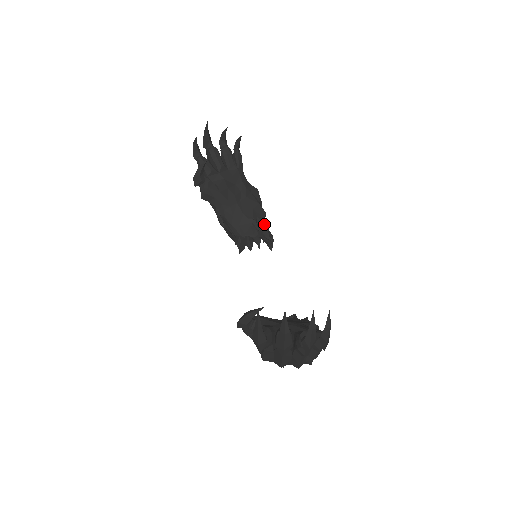
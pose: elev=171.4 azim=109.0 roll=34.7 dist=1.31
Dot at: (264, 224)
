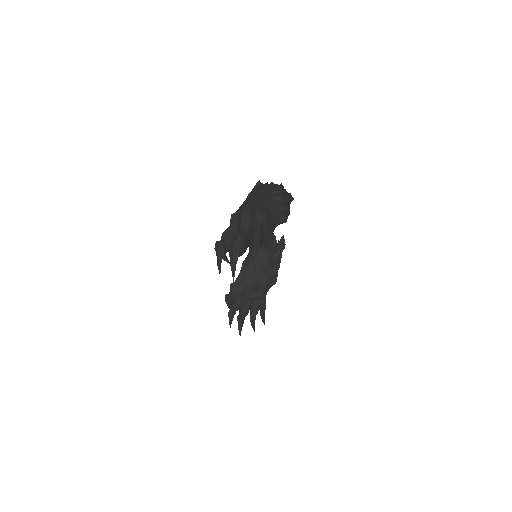
Dot at: occluded
